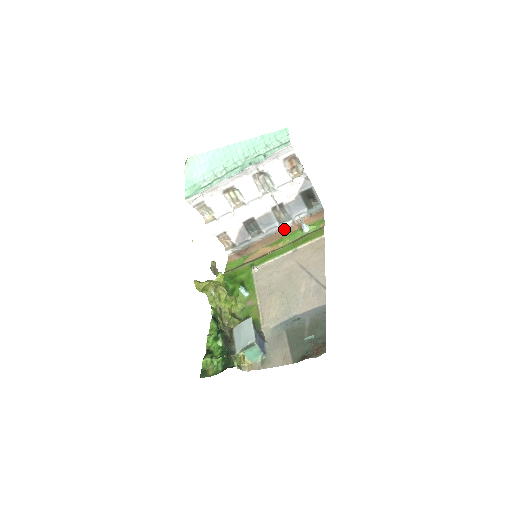
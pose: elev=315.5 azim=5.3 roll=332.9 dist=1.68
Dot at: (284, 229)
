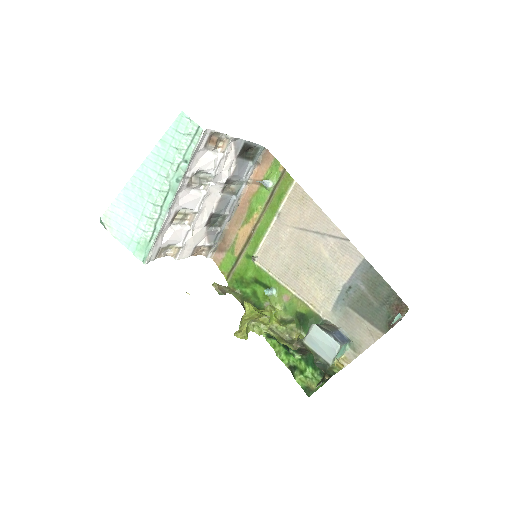
Dot at: (243, 196)
